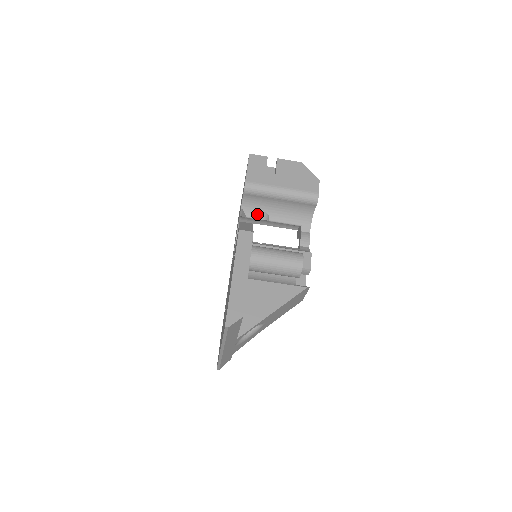
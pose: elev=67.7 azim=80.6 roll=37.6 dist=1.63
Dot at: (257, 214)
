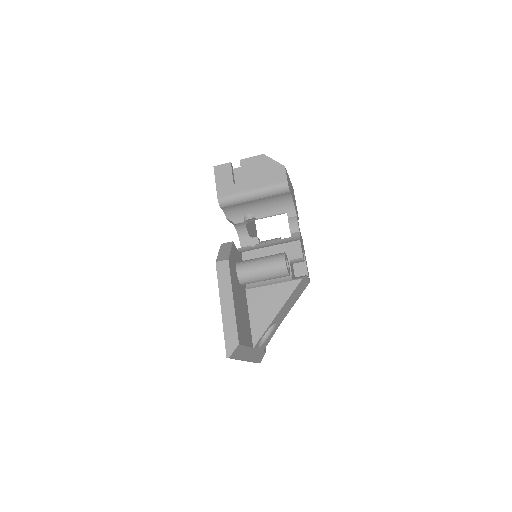
Dot at: (243, 218)
